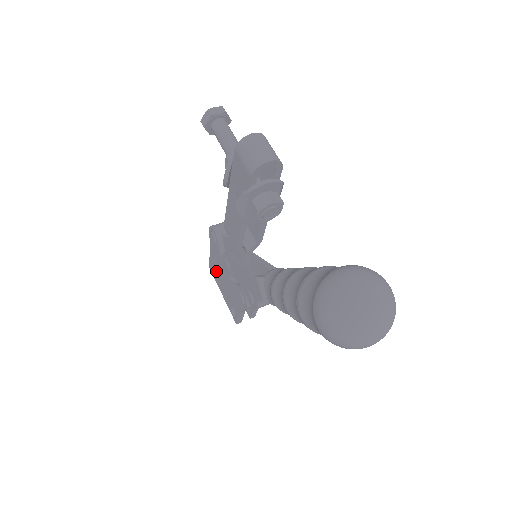
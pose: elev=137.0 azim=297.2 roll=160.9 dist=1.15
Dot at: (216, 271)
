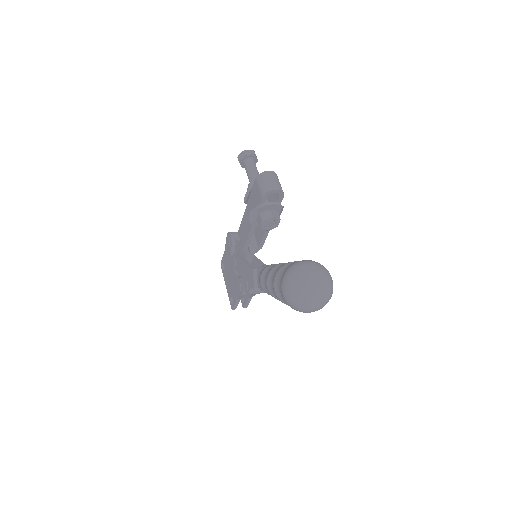
Dot at: (225, 268)
